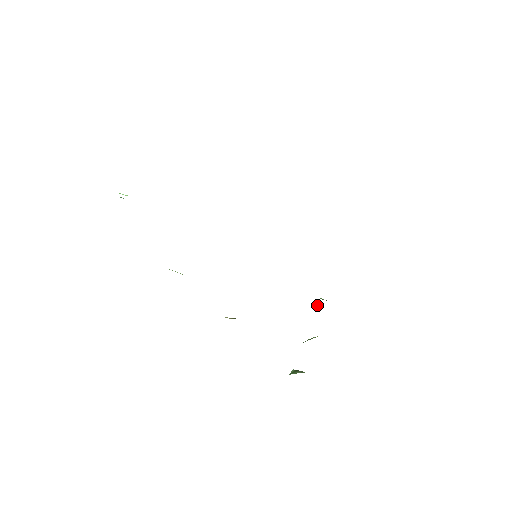
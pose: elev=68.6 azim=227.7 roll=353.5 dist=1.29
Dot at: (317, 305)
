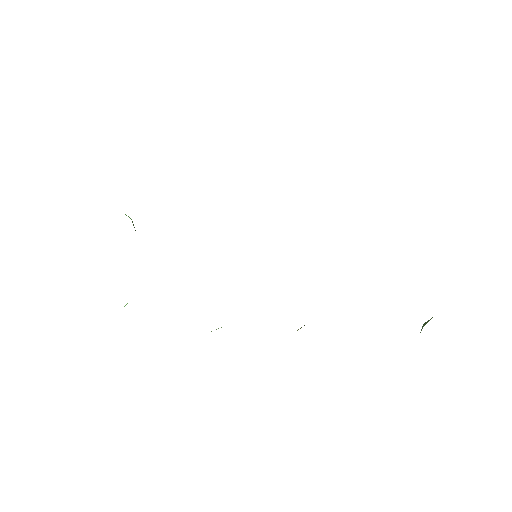
Dot at: occluded
